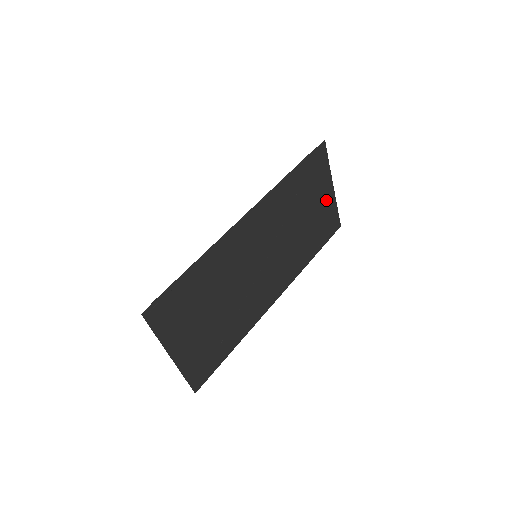
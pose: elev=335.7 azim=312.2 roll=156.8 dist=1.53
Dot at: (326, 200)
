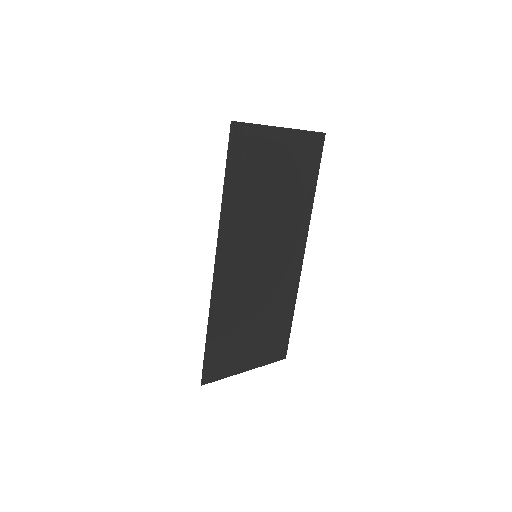
Dot at: (285, 147)
